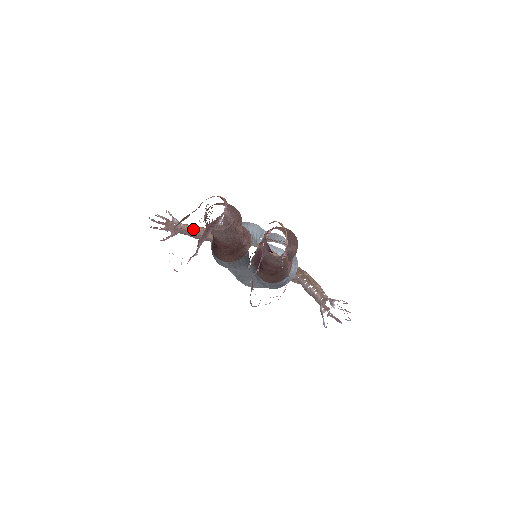
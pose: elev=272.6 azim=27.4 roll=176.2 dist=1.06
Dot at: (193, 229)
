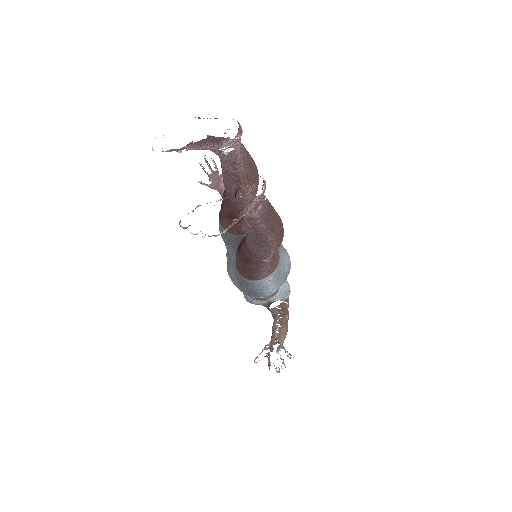
Dot at: occluded
